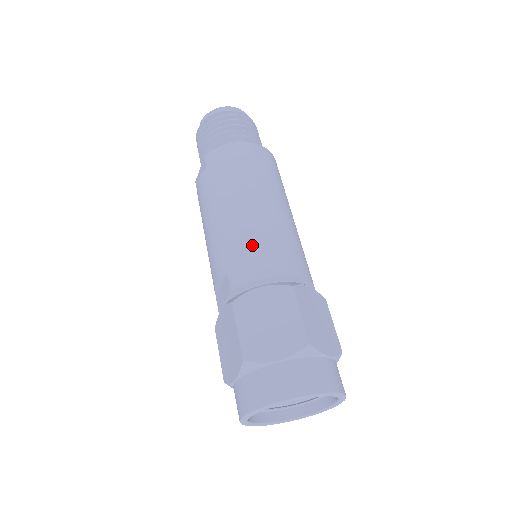
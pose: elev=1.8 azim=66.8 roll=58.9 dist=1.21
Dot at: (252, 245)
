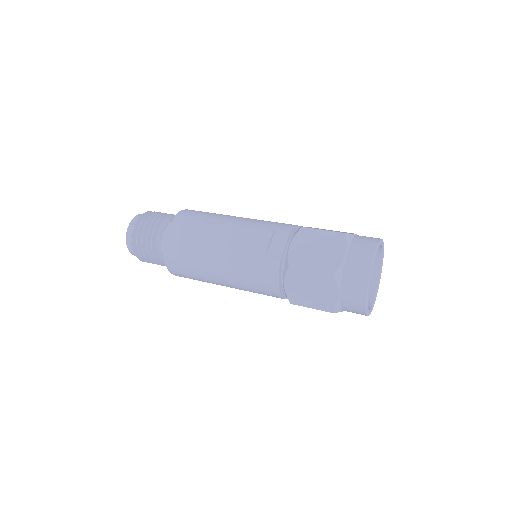
Dot at: occluded
